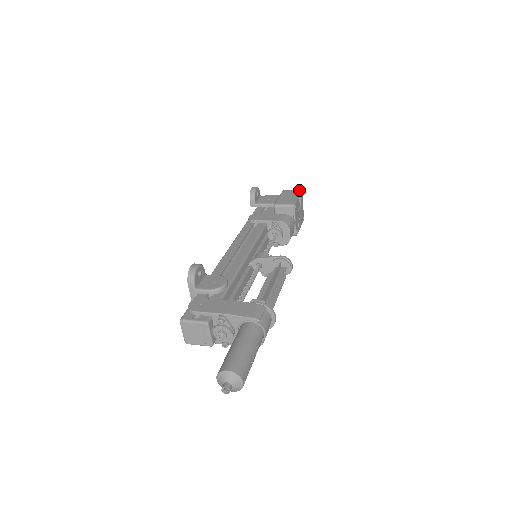
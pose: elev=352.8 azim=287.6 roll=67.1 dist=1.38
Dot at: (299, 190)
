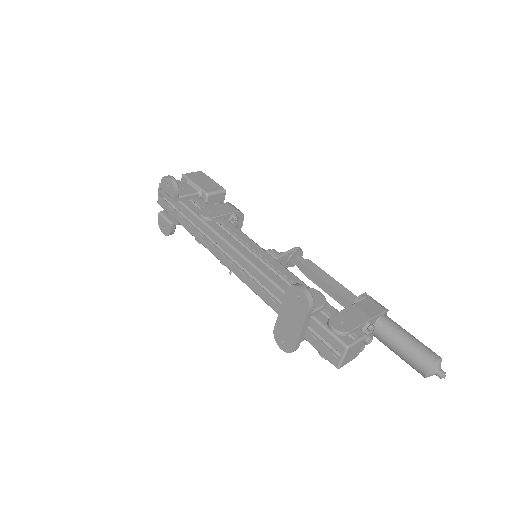
Dot at: (200, 171)
